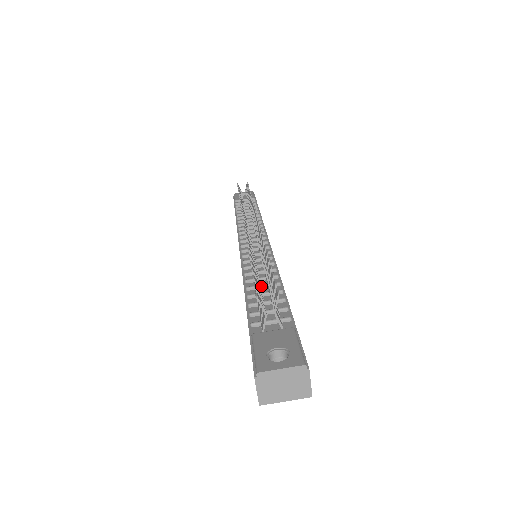
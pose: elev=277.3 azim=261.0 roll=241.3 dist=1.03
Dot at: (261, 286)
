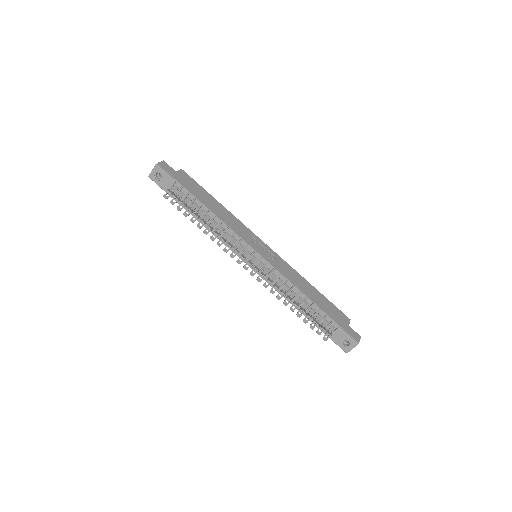
Dot at: (301, 305)
